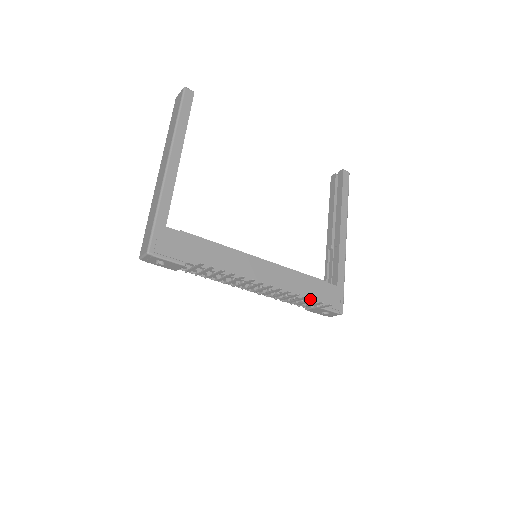
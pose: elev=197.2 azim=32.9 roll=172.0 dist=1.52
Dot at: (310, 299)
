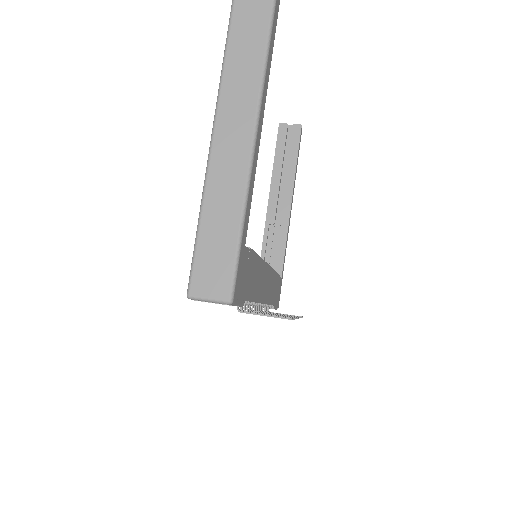
Dot at: (274, 302)
